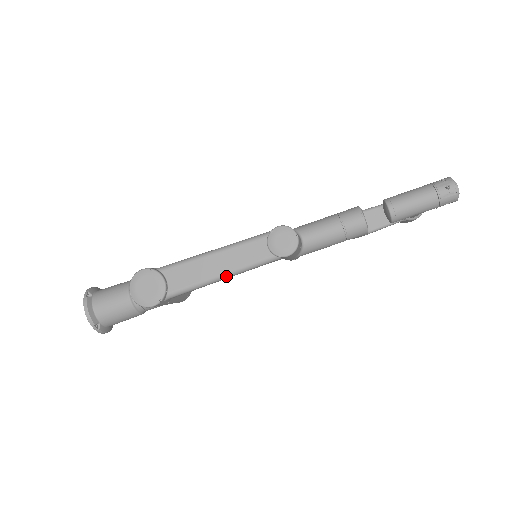
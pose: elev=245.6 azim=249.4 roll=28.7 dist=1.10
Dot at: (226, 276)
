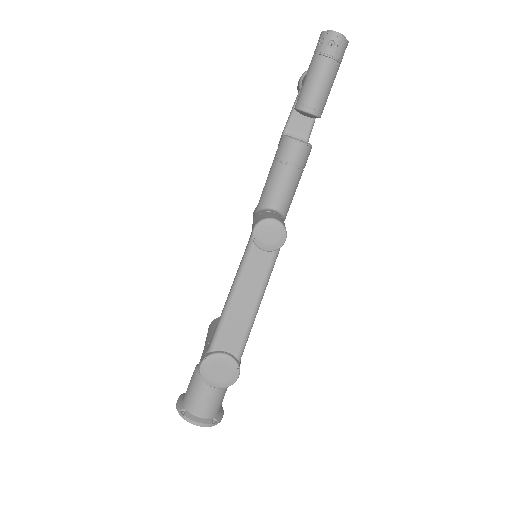
Dot at: (260, 301)
